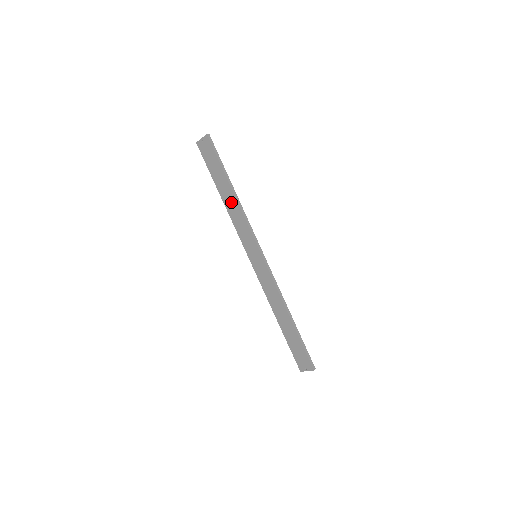
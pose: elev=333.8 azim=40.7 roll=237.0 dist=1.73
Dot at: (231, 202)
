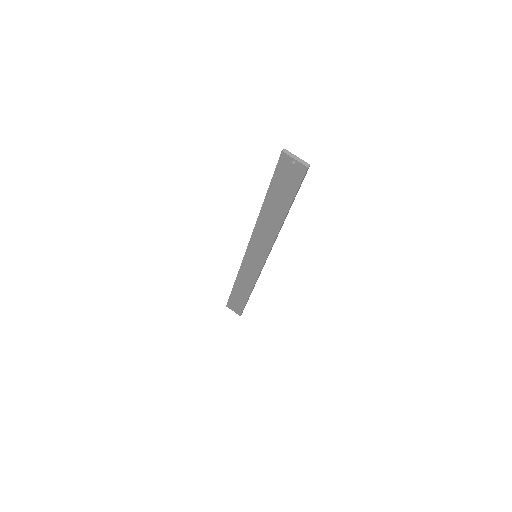
Dot at: (271, 221)
